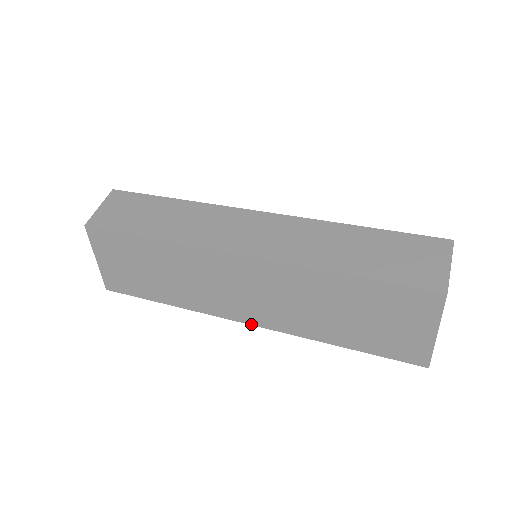
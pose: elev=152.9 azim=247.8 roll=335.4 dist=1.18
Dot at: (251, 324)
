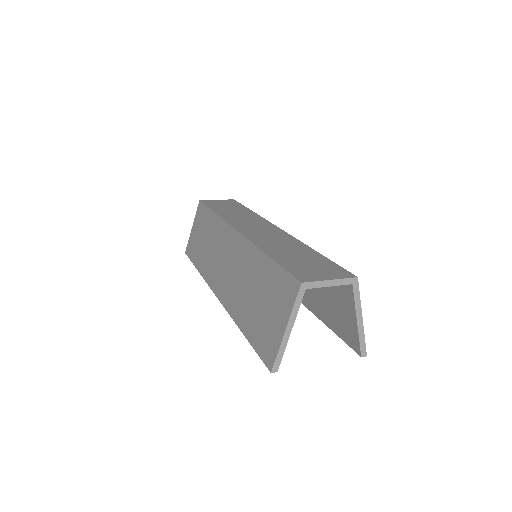
Dot at: (217, 297)
